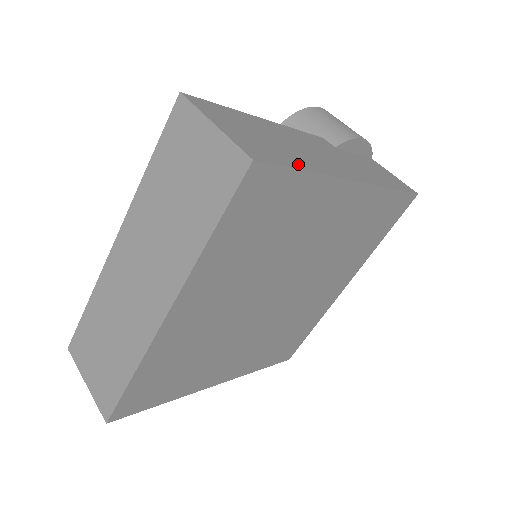
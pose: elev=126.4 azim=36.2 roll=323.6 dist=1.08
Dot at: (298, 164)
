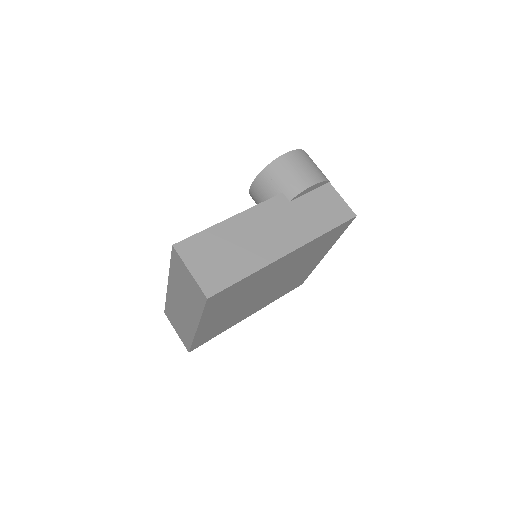
Dot at: (240, 274)
